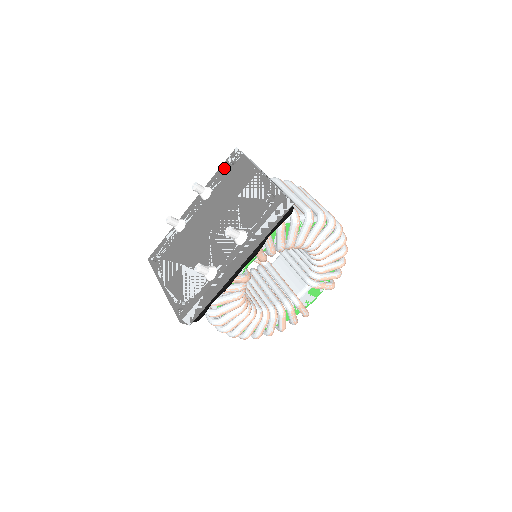
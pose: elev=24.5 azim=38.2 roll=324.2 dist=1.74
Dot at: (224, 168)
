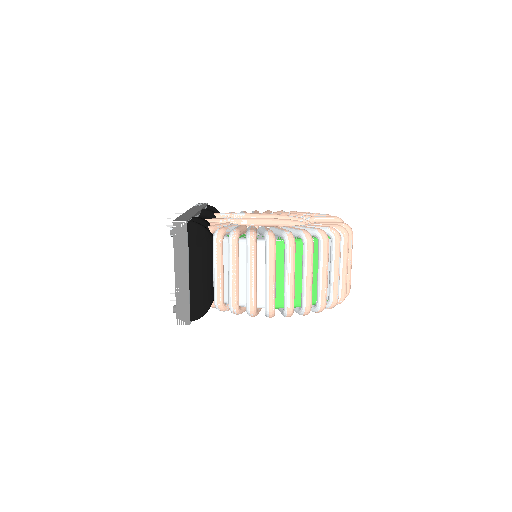
Dot at: occluded
